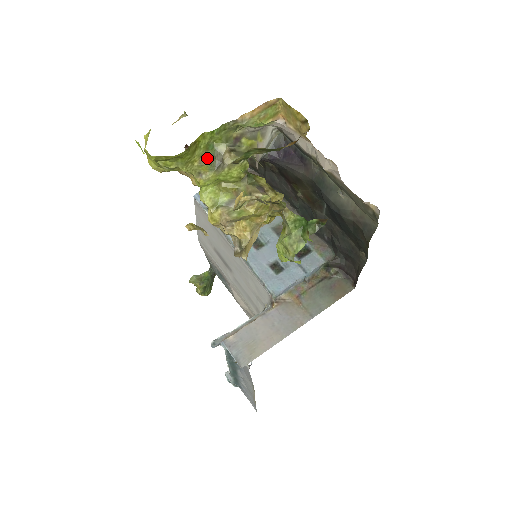
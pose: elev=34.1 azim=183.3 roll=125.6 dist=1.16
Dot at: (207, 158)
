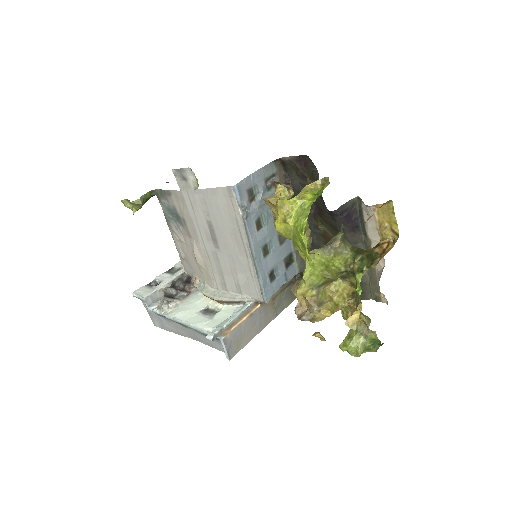
Dot at: (327, 244)
